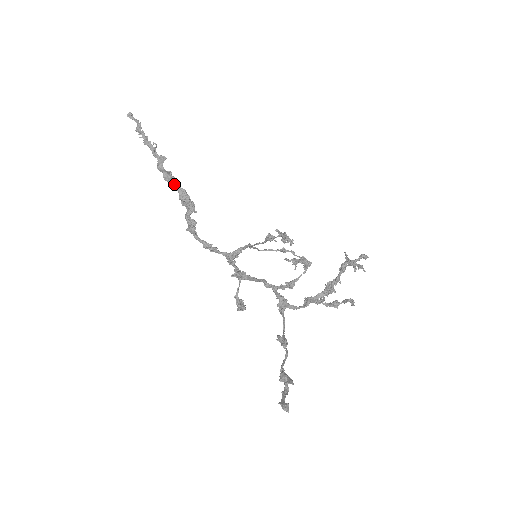
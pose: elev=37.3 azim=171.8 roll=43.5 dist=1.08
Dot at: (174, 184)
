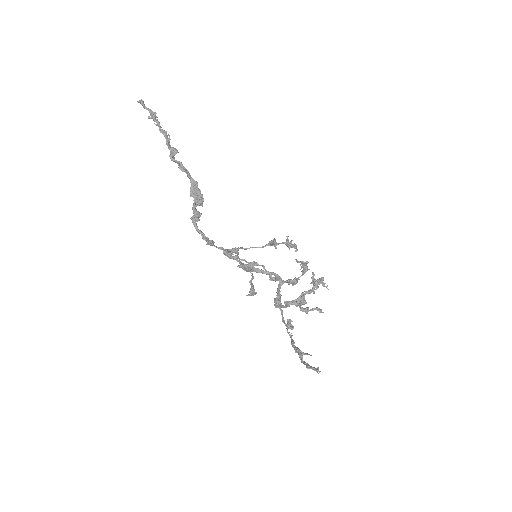
Dot at: (189, 175)
